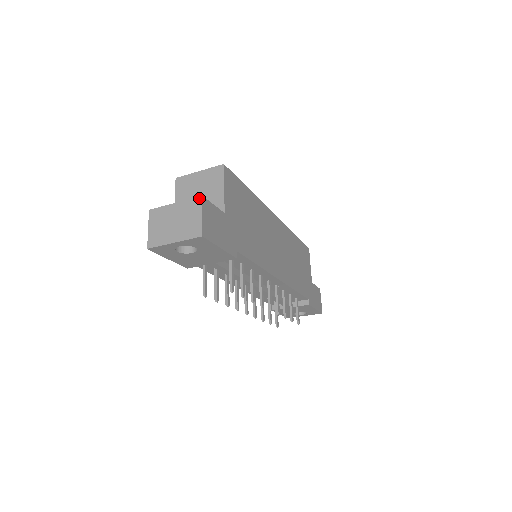
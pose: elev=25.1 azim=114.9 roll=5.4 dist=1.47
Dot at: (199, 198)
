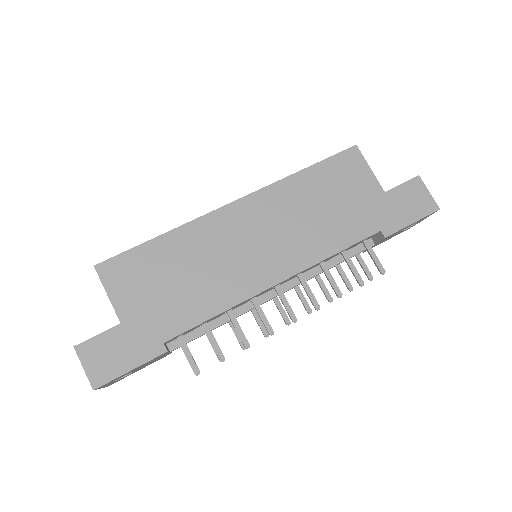
Dot at: (75, 349)
